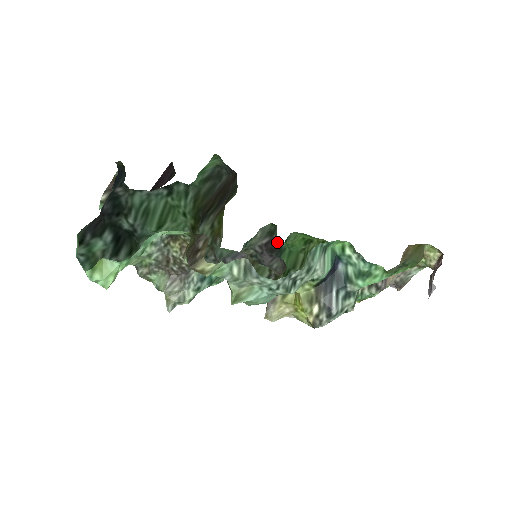
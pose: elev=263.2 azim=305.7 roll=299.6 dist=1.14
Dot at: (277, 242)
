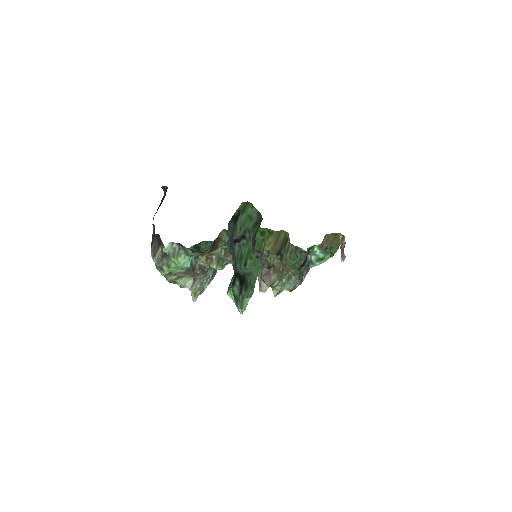
Dot at: (254, 240)
